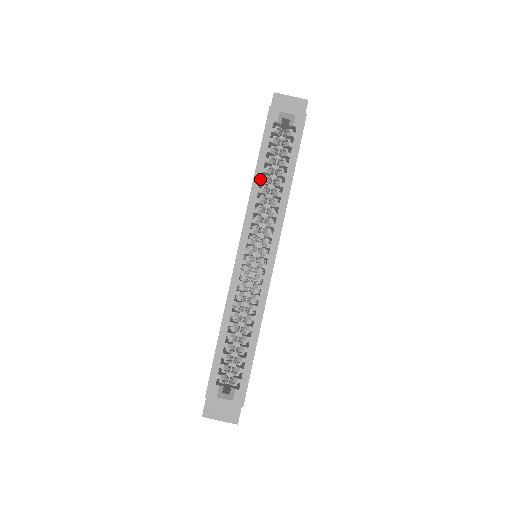
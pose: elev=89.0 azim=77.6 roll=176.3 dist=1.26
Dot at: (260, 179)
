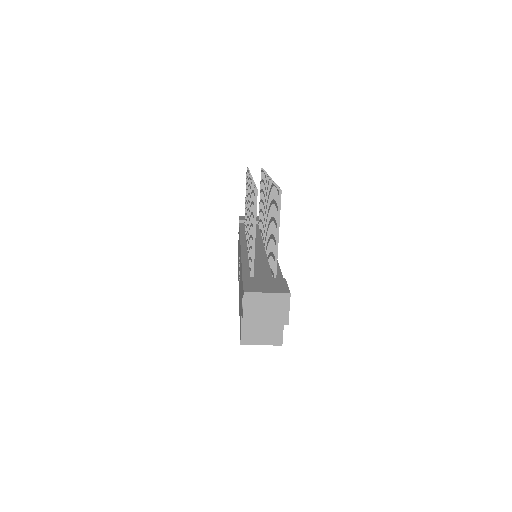
Dot at: occluded
